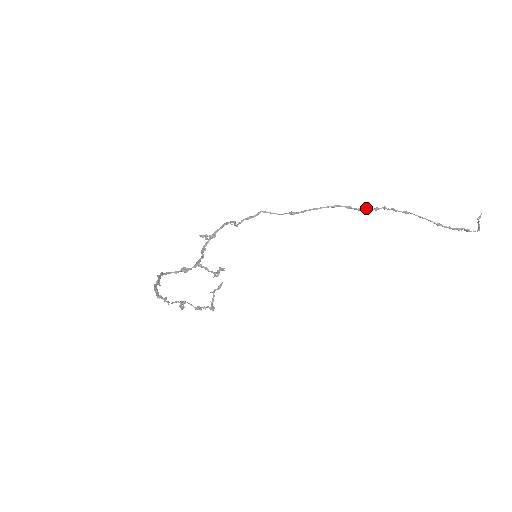
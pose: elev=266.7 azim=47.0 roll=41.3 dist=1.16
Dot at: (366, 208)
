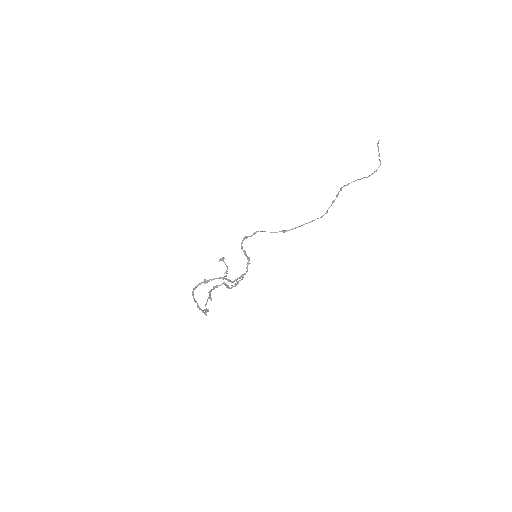
Dot at: occluded
